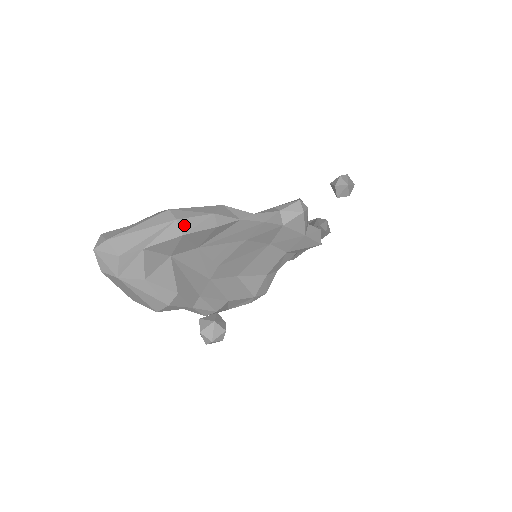
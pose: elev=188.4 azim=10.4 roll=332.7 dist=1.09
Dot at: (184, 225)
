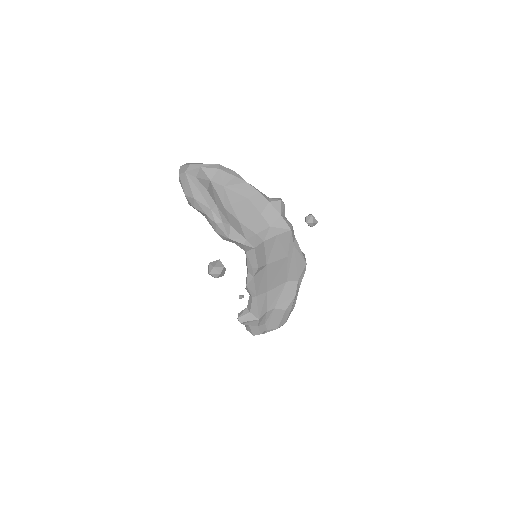
Dot at: (221, 167)
